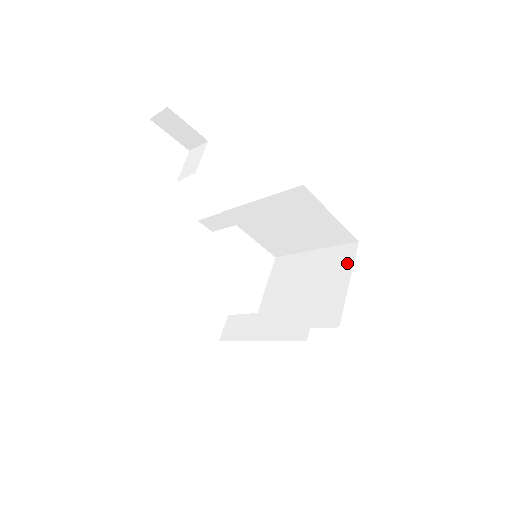
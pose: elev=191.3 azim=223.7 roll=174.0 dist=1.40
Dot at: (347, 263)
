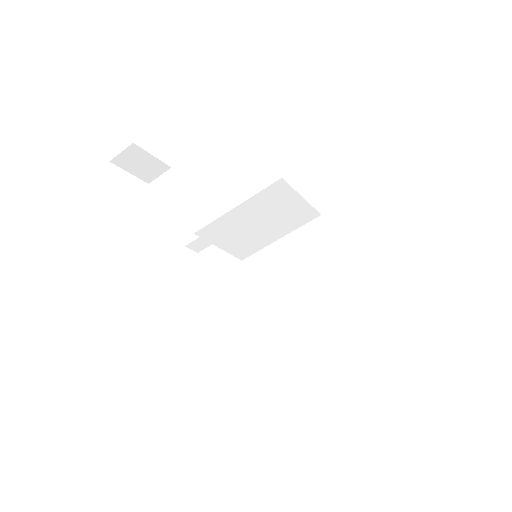
Dot at: (322, 235)
